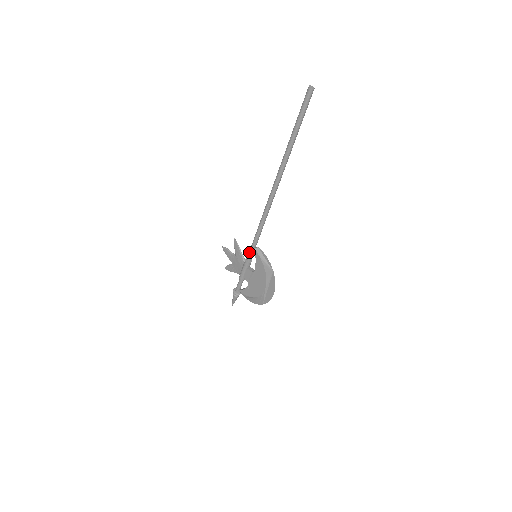
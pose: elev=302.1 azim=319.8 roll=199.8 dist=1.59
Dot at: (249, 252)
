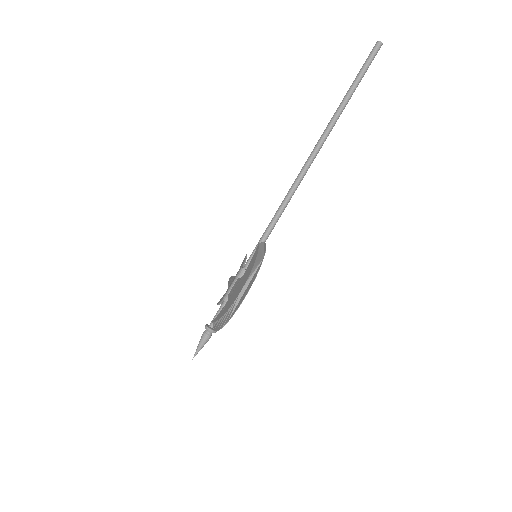
Dot at: occluded
